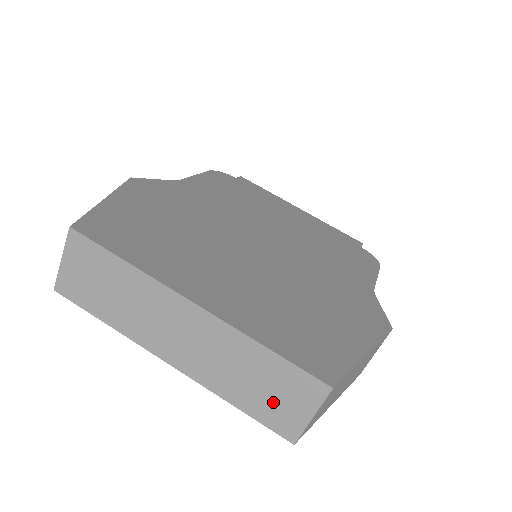
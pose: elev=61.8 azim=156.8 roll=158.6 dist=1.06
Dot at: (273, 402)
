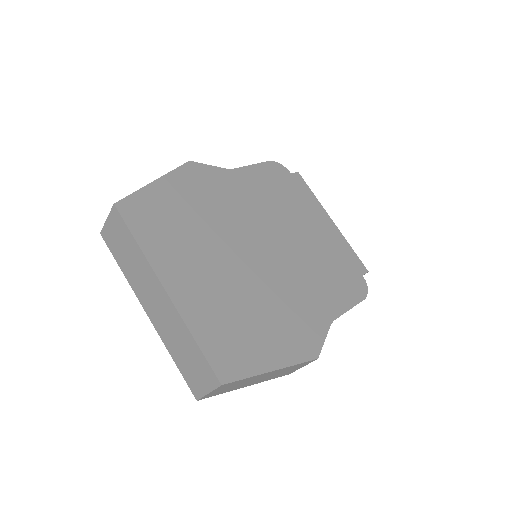
Dot at: (192, 371)
